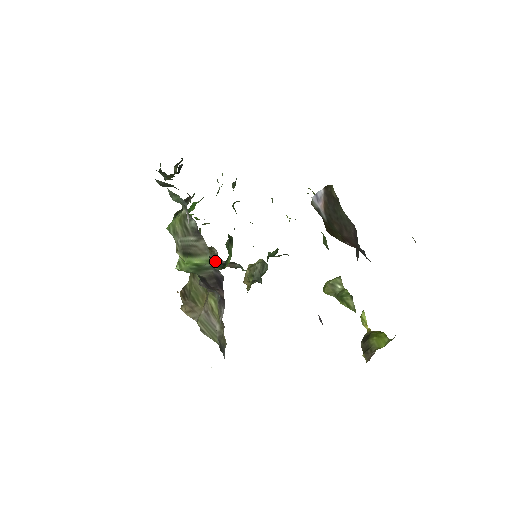
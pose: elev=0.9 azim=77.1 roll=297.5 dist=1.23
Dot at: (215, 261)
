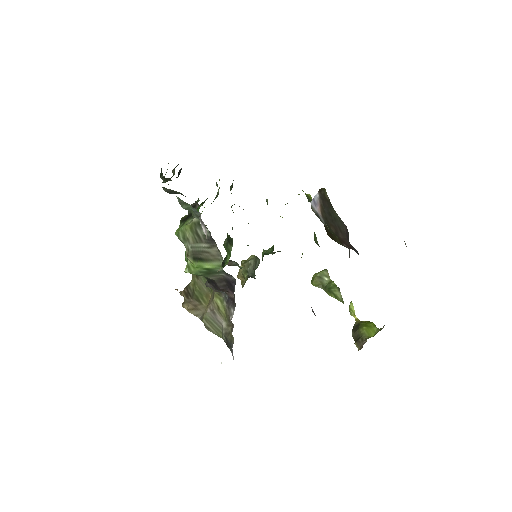
Dot at: occluded
